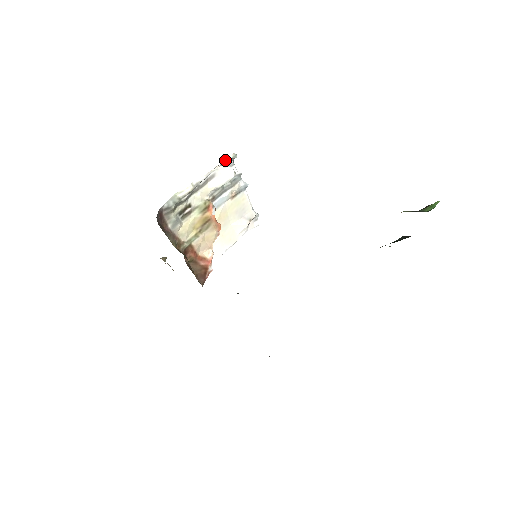
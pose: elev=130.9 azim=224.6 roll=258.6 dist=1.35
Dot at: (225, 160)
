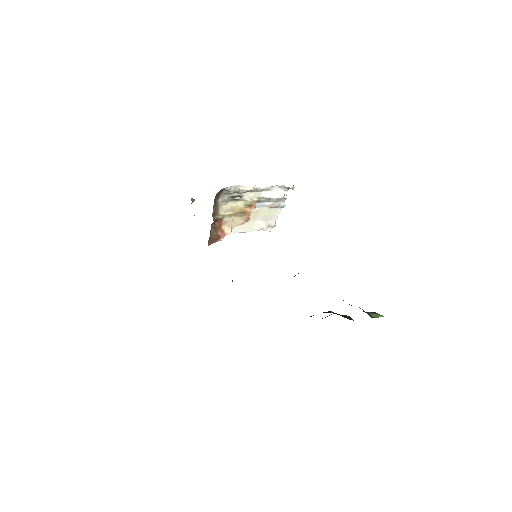
Dot at: (285, 186)
